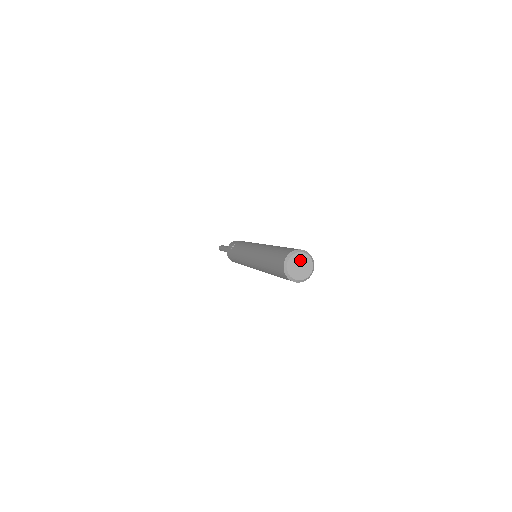
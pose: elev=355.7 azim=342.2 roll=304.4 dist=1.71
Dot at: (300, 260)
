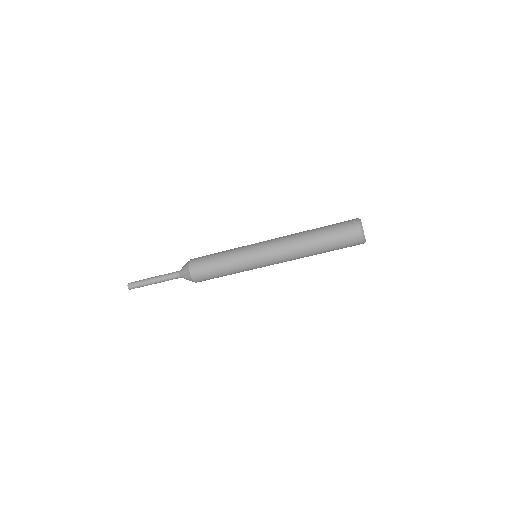
Dot at: occluded
